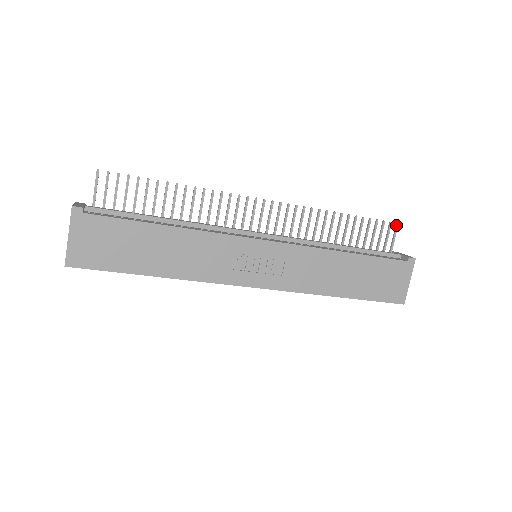
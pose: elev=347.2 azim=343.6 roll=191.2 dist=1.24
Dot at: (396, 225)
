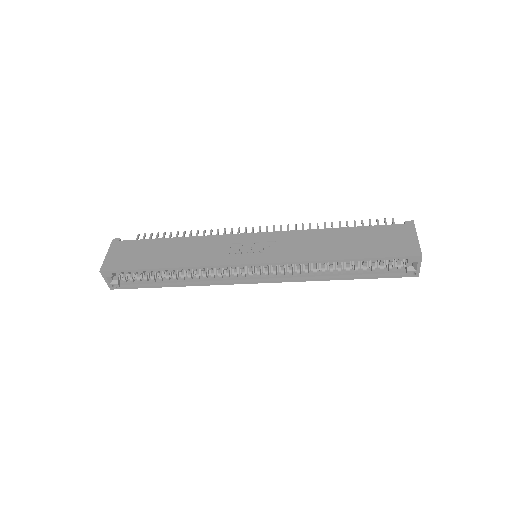
Dot at: occluded
